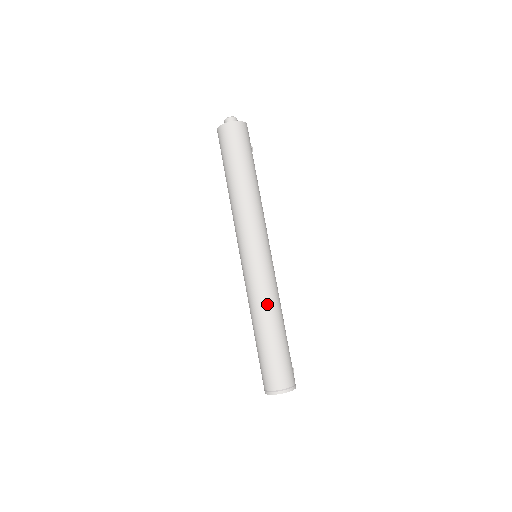
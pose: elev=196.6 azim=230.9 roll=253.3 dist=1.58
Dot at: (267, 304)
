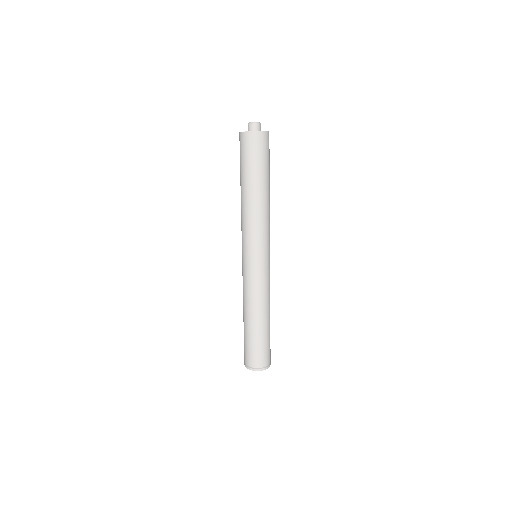
Dot at: (268, 300)
